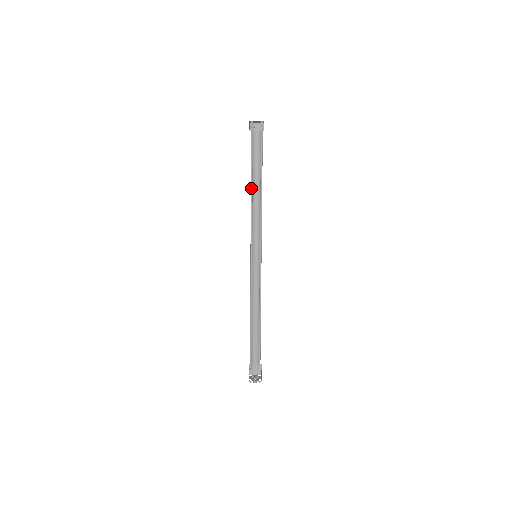
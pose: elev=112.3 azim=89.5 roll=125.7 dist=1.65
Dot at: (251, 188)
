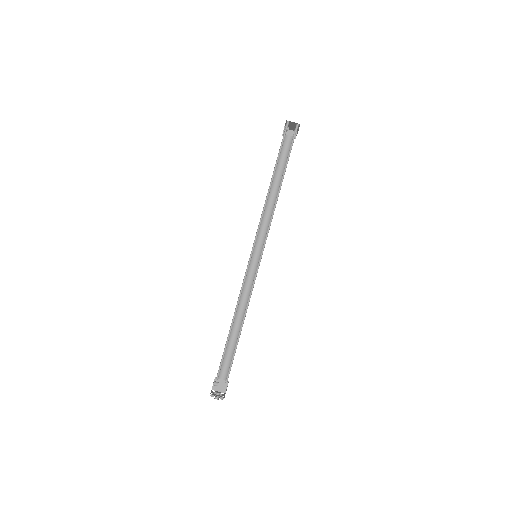
Dot at: (270, 185)
